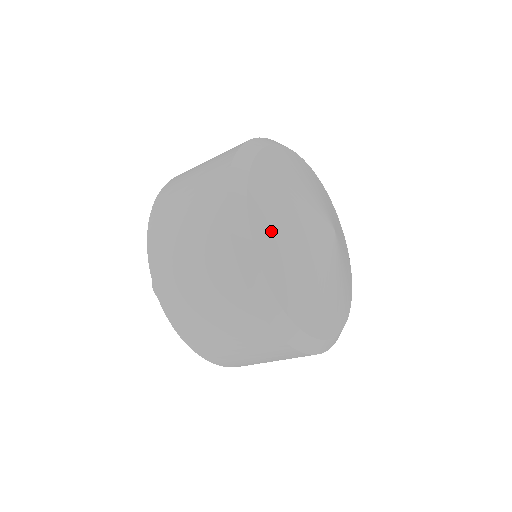
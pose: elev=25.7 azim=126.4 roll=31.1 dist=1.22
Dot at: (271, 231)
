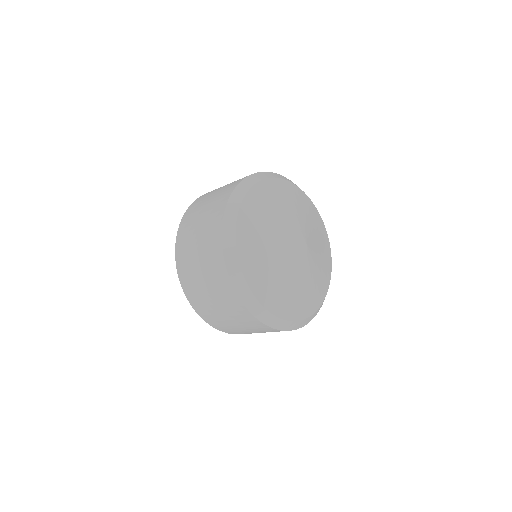
Dot at: (272, 291)
